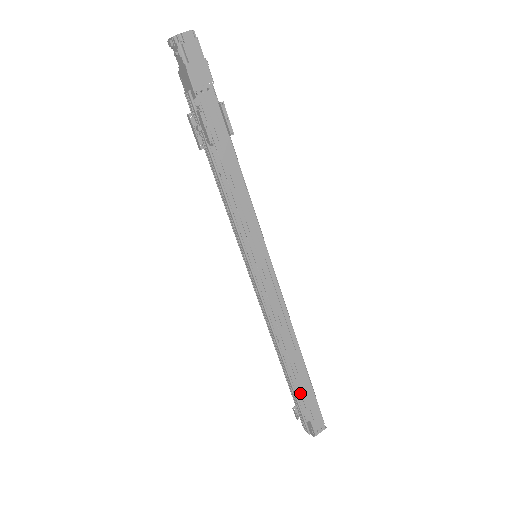
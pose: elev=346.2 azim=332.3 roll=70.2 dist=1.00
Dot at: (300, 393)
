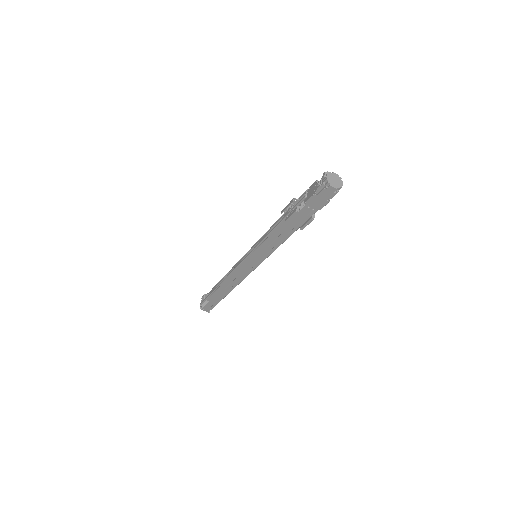
Dot at: (216, 293)
